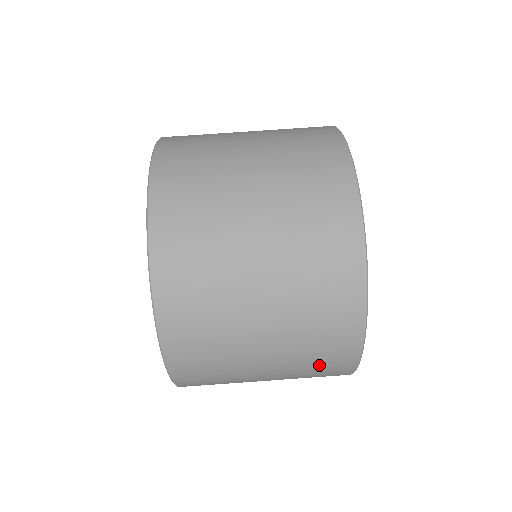
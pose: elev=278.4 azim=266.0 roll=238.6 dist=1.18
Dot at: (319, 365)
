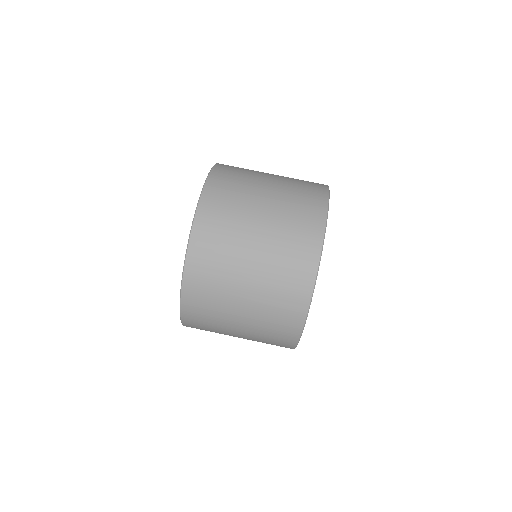
Dot at: (281, 304)
